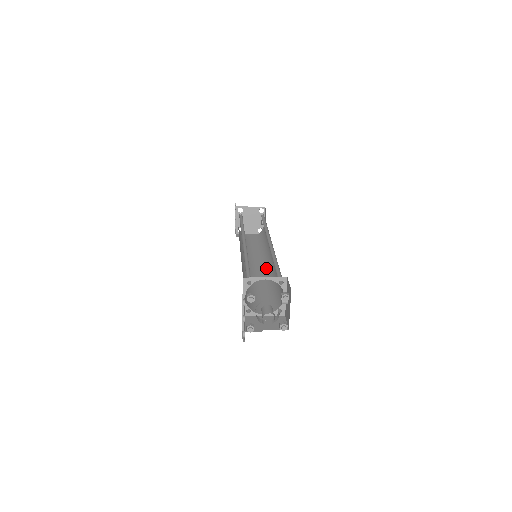
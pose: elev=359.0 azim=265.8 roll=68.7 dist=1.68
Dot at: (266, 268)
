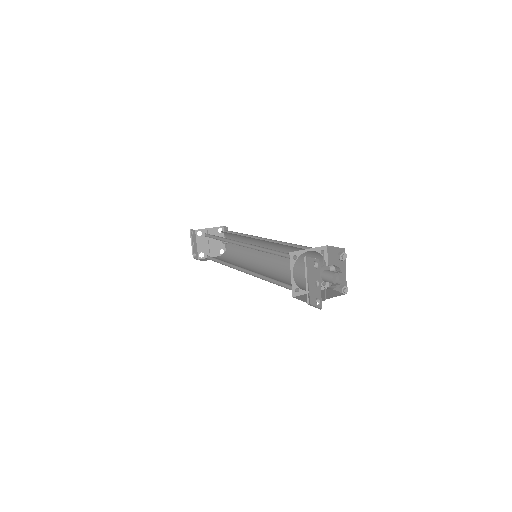
Dot at: (267, 267)
